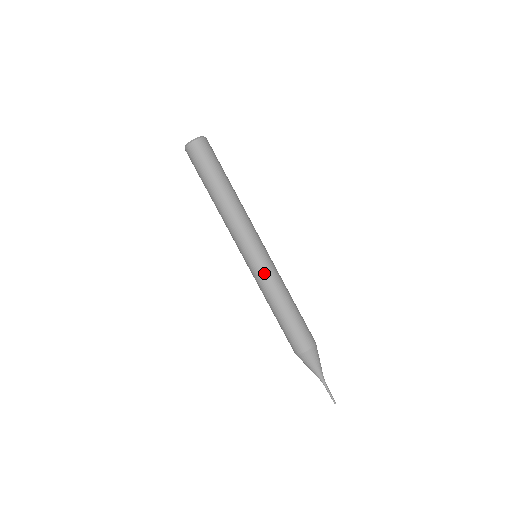
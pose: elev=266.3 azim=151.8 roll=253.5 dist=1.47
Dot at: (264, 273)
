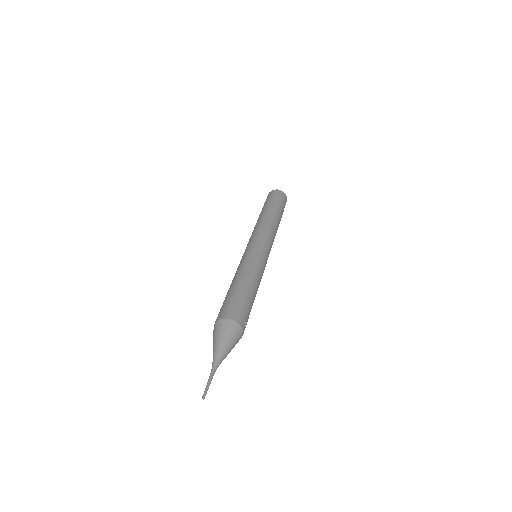
Dot at: (249, 256)
